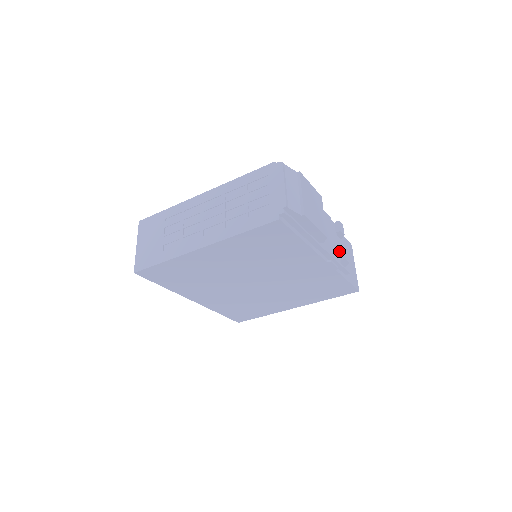
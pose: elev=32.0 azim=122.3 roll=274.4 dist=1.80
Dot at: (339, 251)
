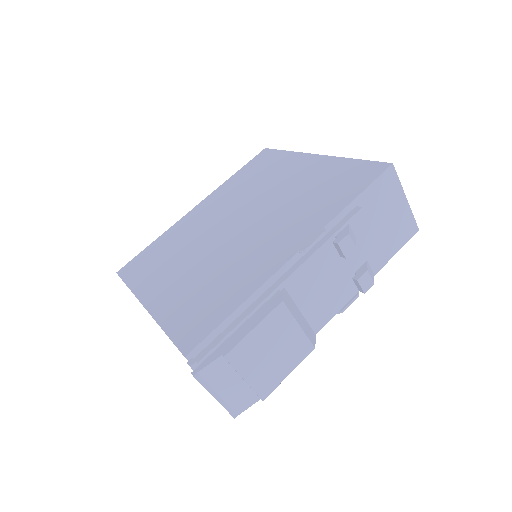
Dot at: (353, 281)
